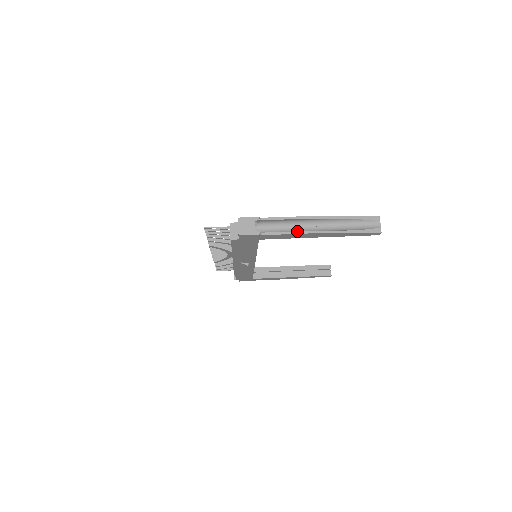
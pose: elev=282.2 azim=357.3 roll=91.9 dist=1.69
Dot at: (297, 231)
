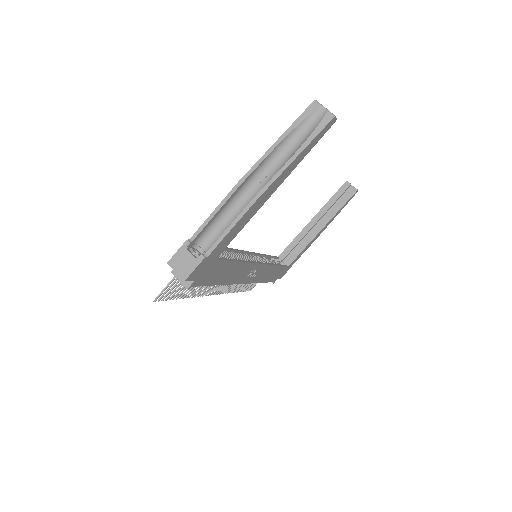
Dot at: (239, 214)
